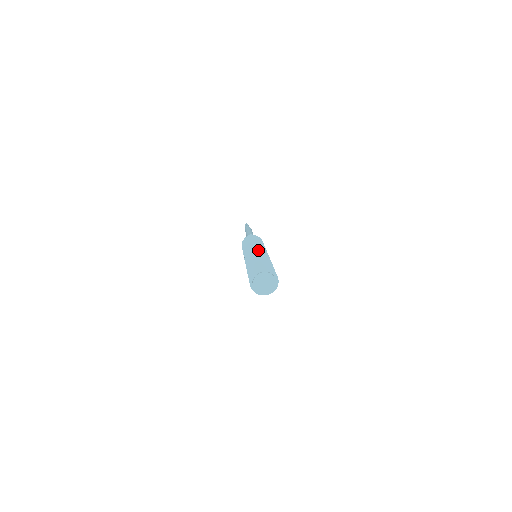
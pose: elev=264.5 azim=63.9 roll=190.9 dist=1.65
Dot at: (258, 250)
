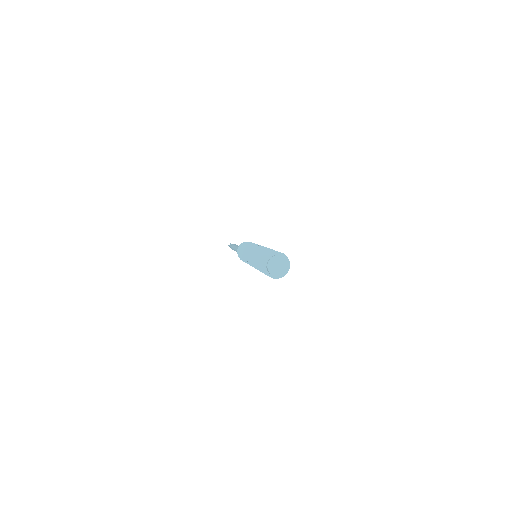
Dot at: occluded
